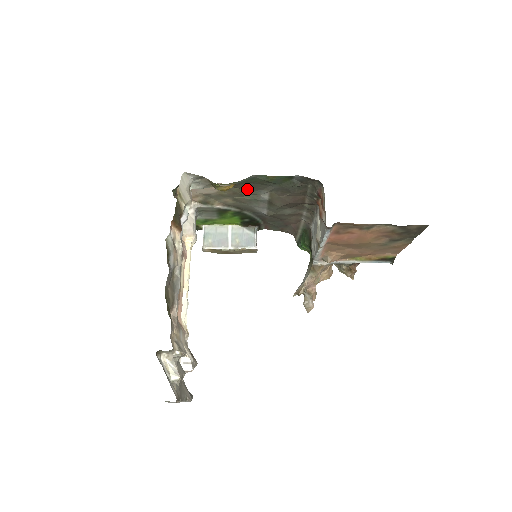
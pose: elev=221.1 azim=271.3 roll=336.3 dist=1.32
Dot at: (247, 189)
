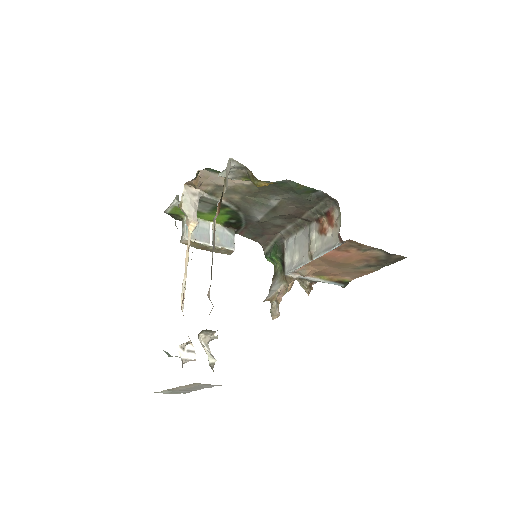
Dot at: (264, 191)
